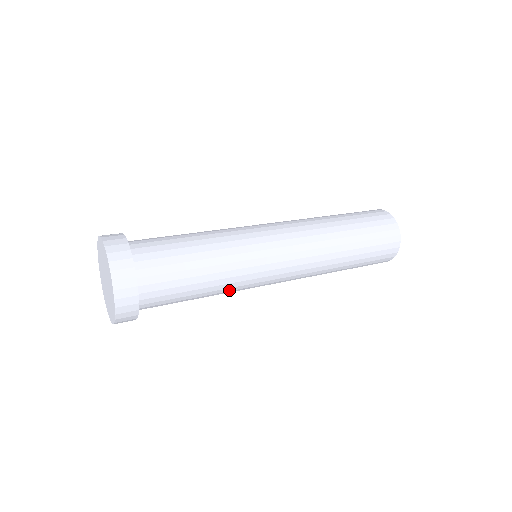
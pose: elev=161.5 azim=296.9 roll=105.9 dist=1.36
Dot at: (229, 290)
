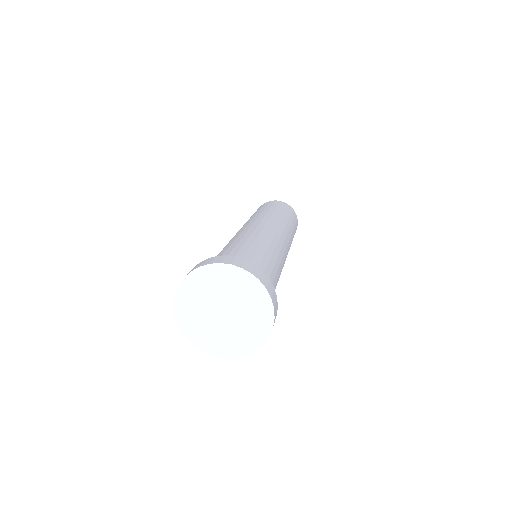
Dot at: occluded
